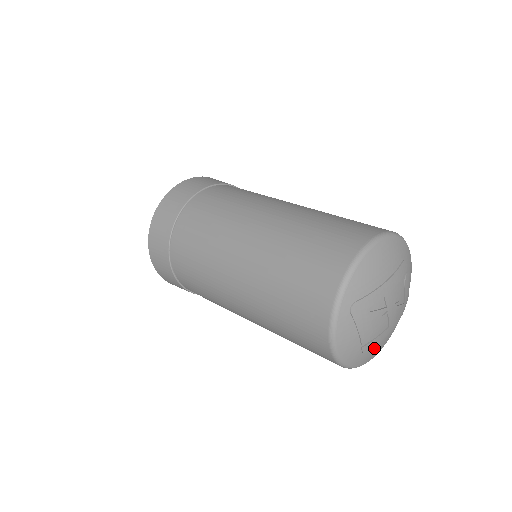
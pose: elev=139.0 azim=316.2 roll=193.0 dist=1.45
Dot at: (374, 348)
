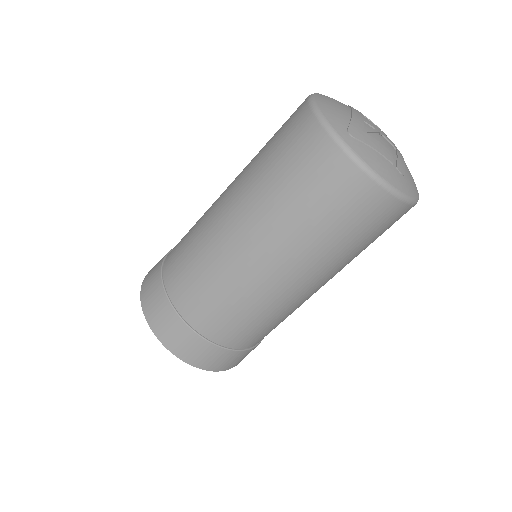
Dot at: (407, 173)
